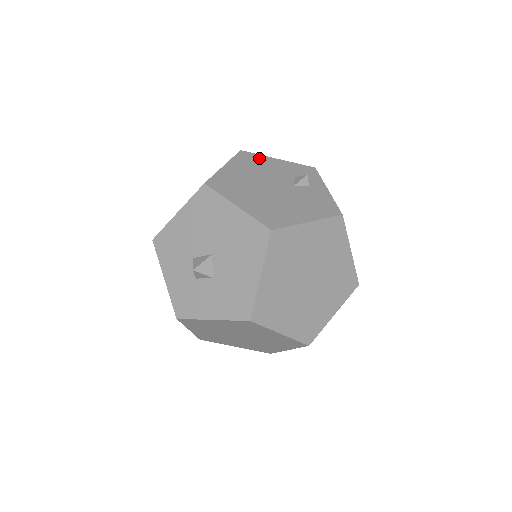
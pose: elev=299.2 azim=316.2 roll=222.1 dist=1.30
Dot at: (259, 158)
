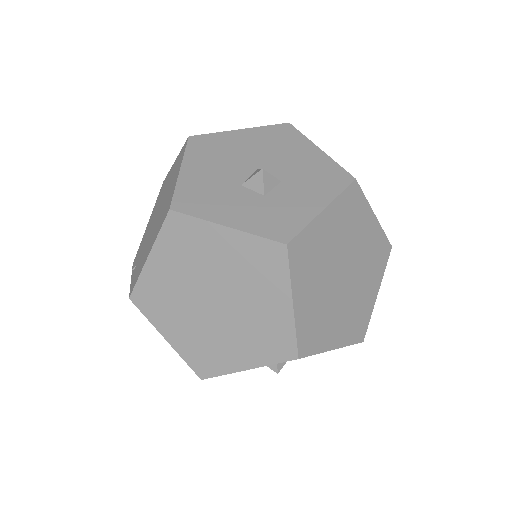
Dot at: occluded
